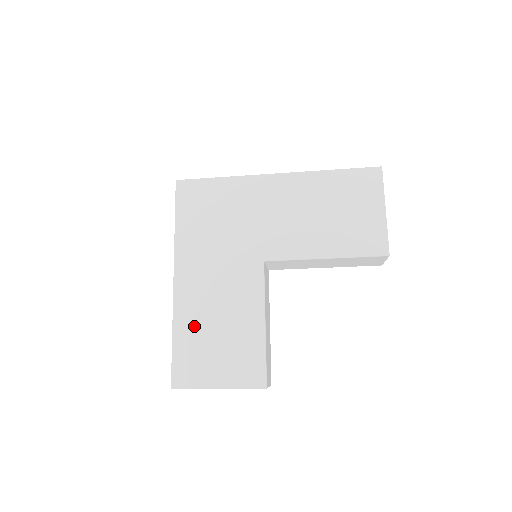
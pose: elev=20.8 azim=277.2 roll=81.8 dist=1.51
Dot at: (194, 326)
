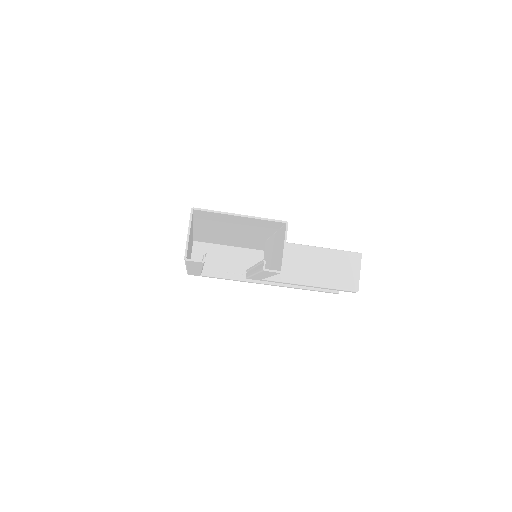
Dot at: occluded
